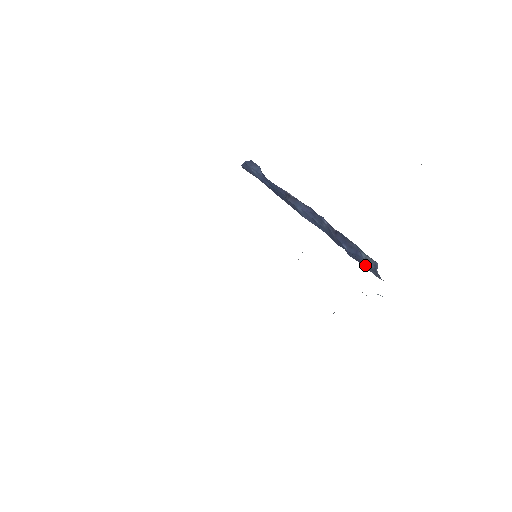
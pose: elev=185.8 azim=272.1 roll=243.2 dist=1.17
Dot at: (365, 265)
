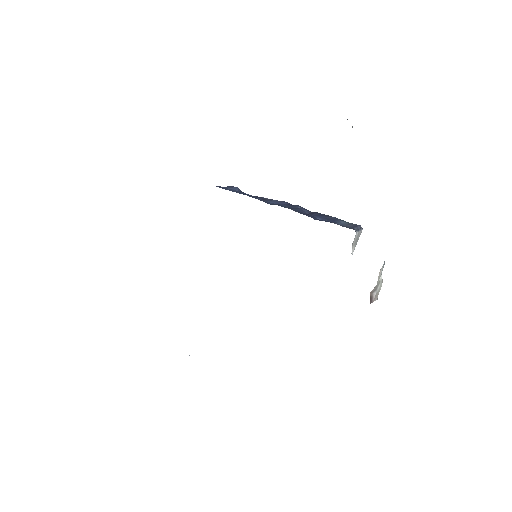
Dot at: (332, 222)
